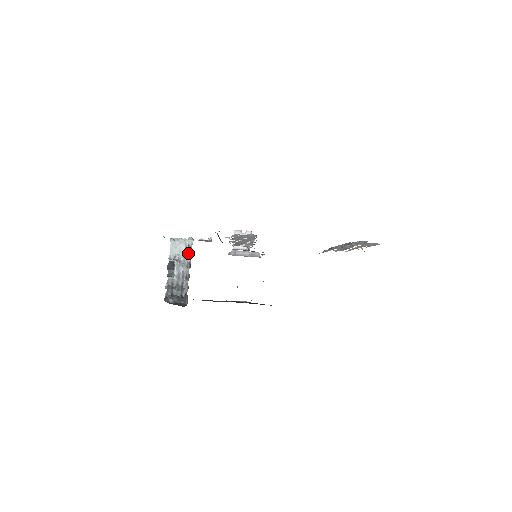
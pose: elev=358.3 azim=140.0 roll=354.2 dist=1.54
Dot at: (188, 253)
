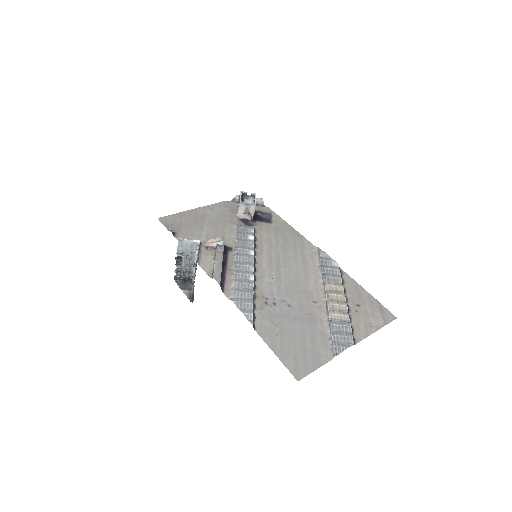
Dot at: (194, 270)
